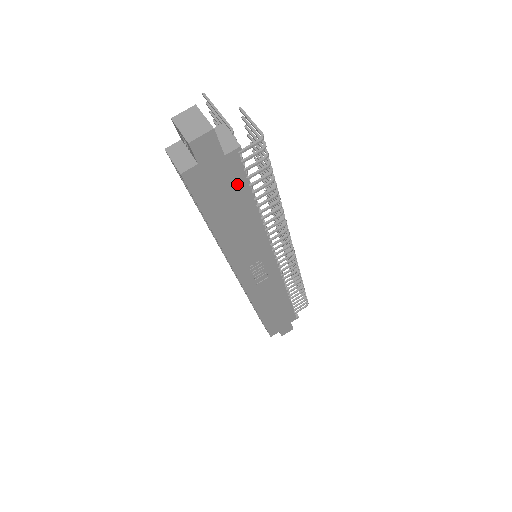
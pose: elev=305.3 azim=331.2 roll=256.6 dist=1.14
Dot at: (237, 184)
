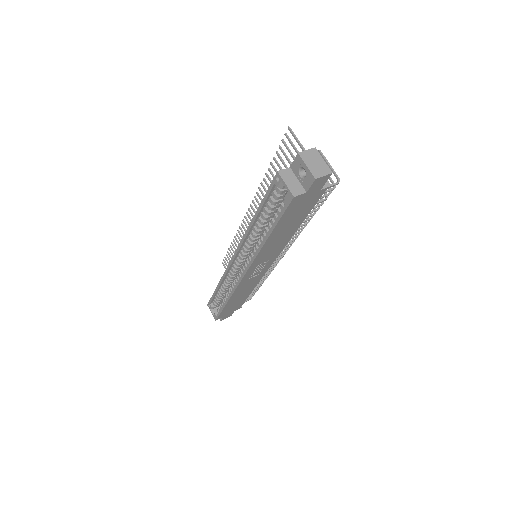
Dot at: (307, 209)
